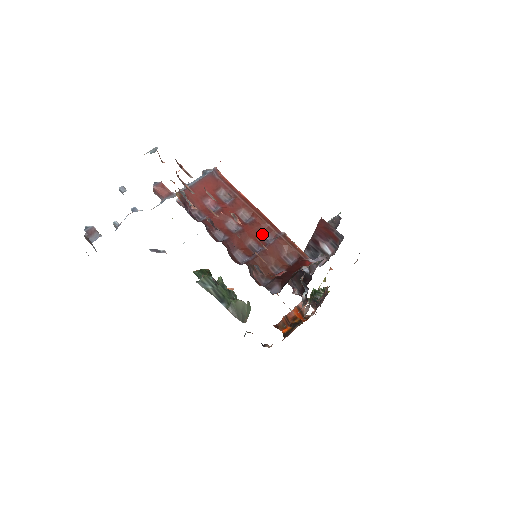
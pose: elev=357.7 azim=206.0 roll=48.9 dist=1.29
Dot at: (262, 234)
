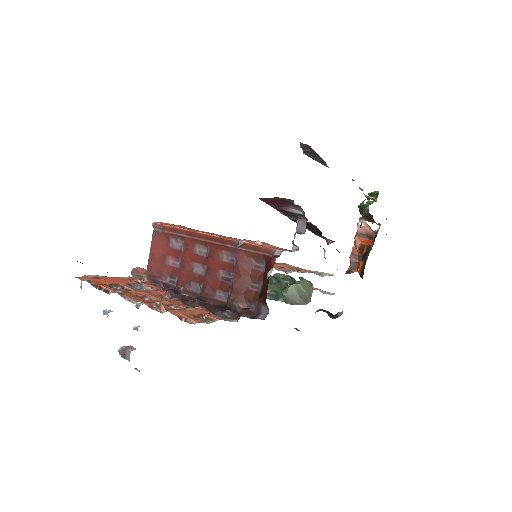
Dot at: (225, 257)
